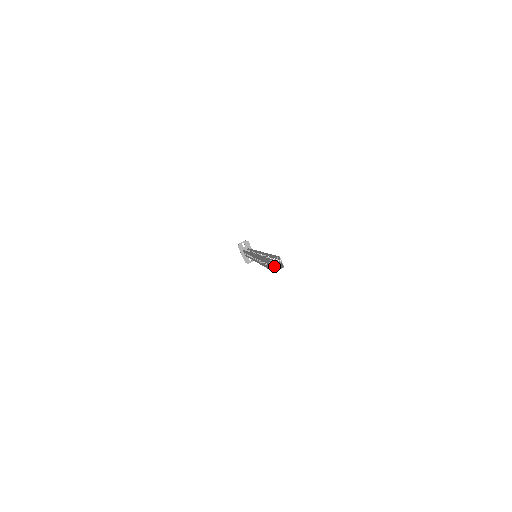
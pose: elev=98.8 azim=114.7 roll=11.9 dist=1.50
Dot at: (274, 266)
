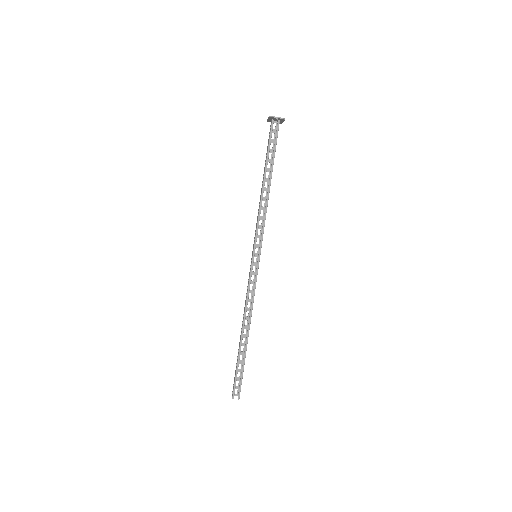
Dot at: occluded
